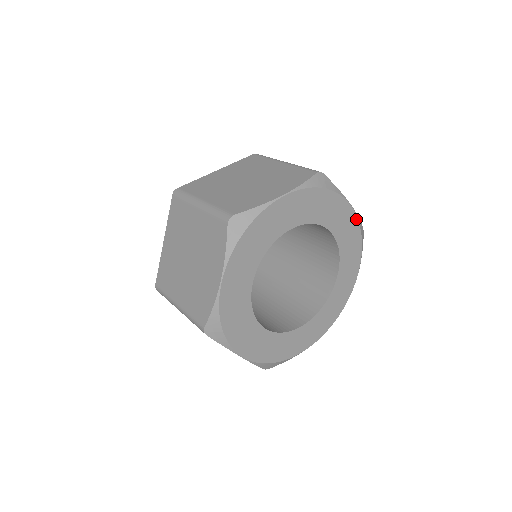
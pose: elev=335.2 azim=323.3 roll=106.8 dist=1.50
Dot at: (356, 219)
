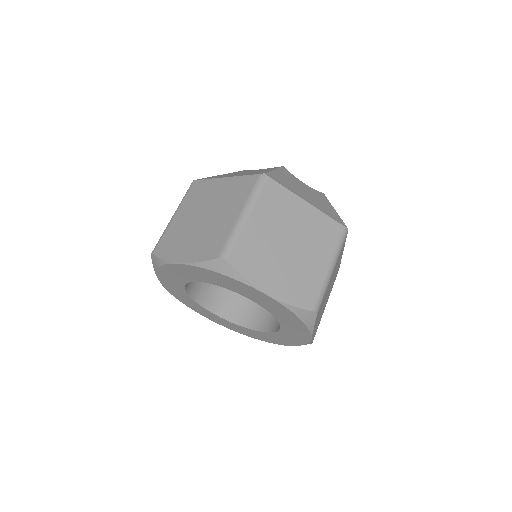
Dot at: (307, 341)
